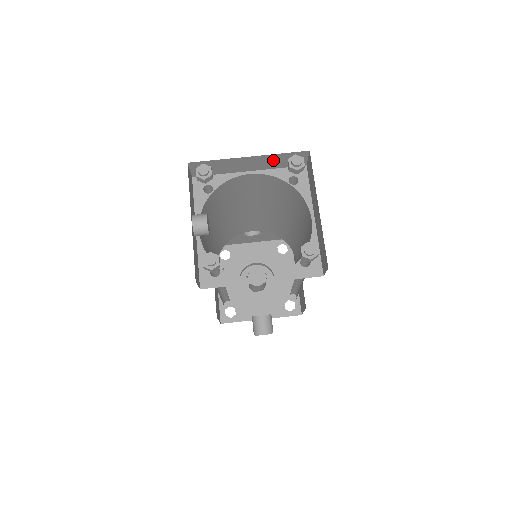
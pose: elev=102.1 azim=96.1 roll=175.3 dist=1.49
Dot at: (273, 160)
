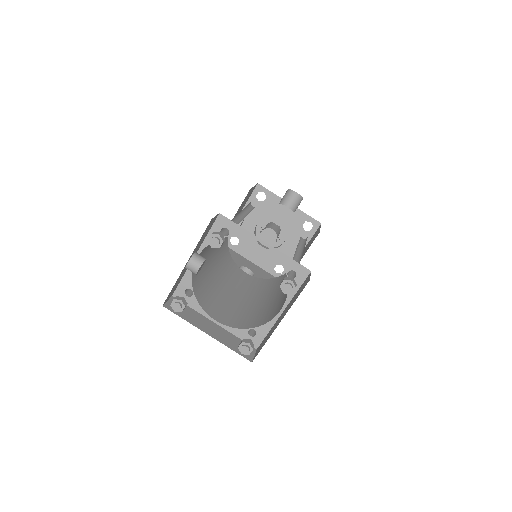
Dot at: occluded
